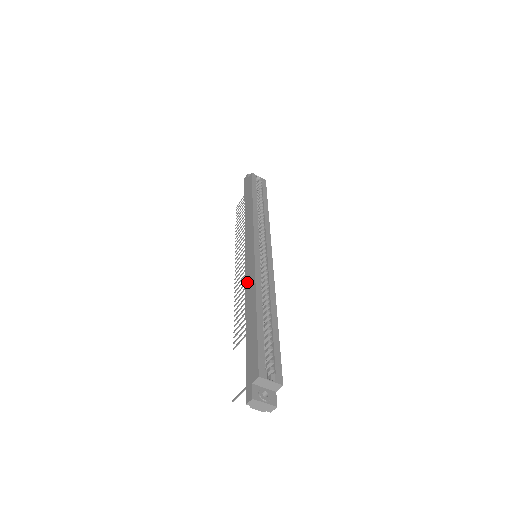
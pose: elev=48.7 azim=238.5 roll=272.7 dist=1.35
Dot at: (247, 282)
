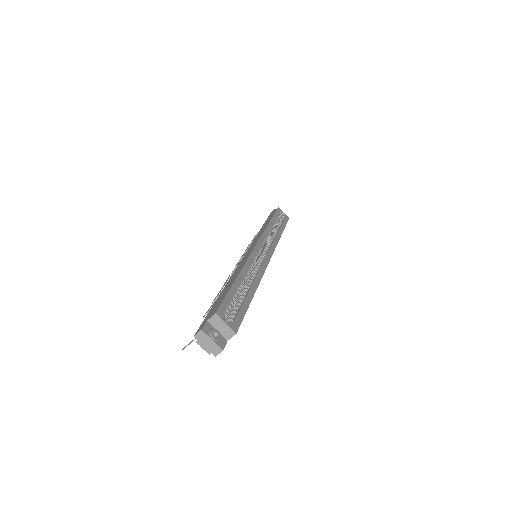
Dot at: (239, 265)
